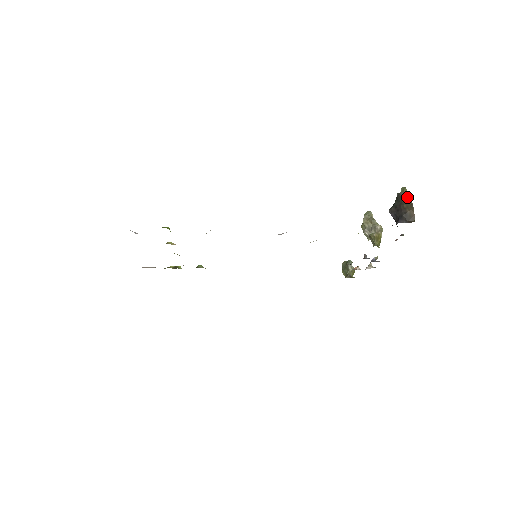
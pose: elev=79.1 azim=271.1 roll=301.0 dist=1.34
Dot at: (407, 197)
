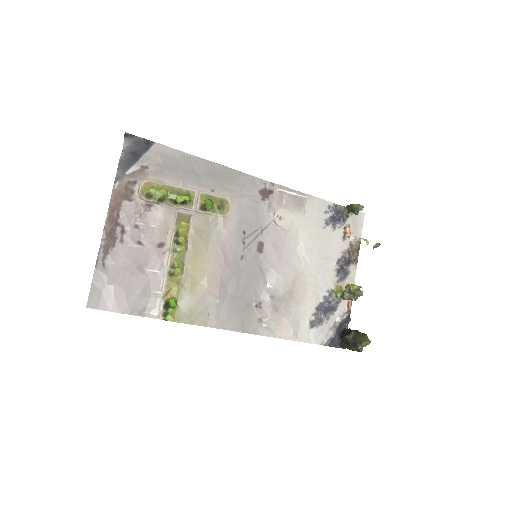
Dot at: (357, 350)
